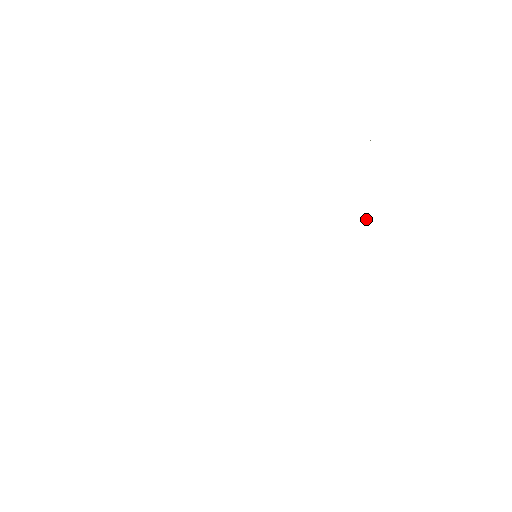
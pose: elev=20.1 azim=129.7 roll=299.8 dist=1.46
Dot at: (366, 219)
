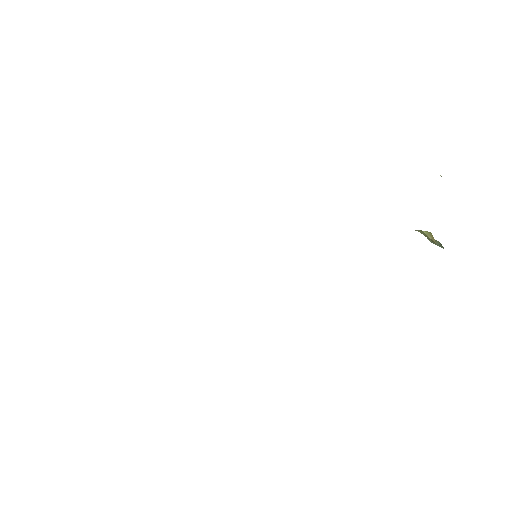
Dot at: (424, 232)
